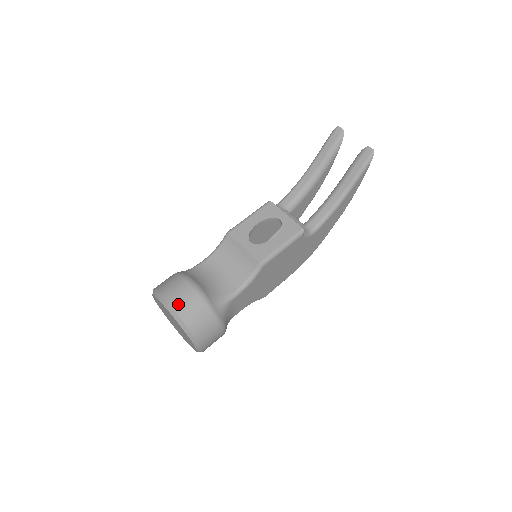
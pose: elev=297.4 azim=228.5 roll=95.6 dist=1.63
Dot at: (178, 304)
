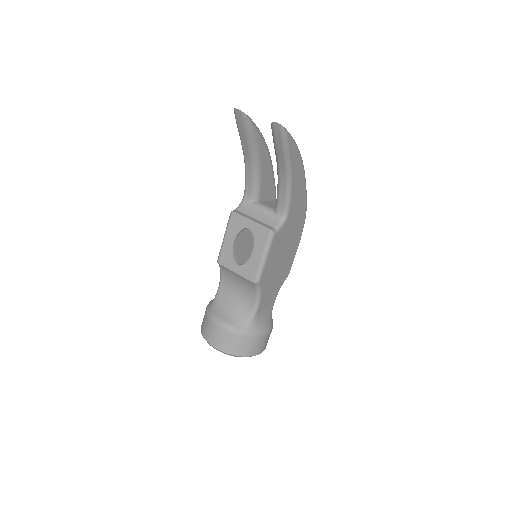
Dot at: (219, 344)
